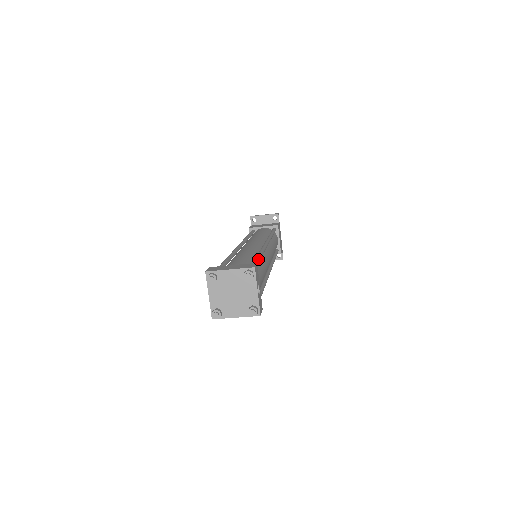
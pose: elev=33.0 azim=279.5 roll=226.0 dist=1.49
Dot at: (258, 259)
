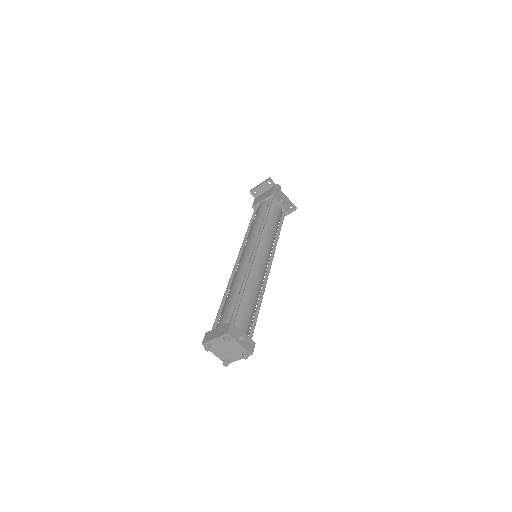
Dot at: (238, 301)
